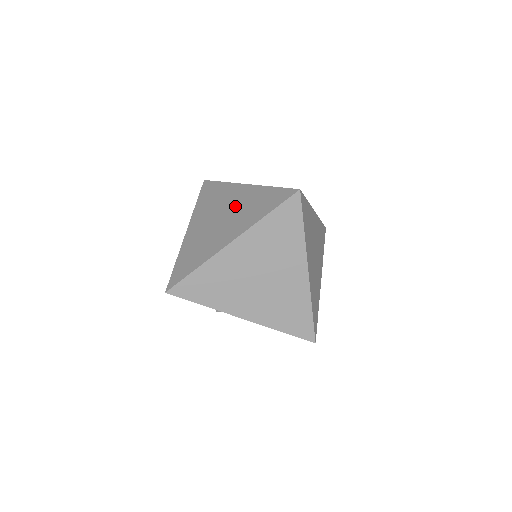
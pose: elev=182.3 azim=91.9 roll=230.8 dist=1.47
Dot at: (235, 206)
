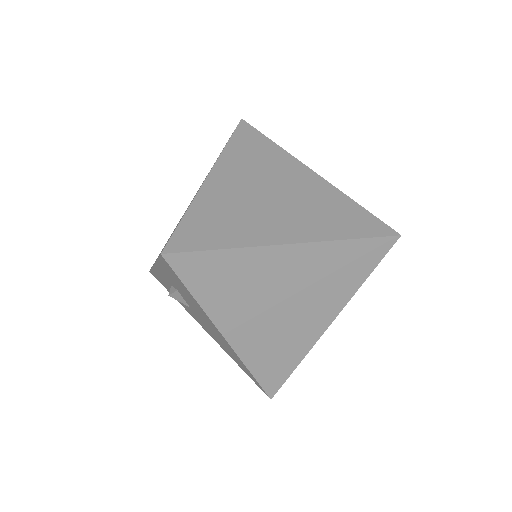
Dot at: (298, 192)
